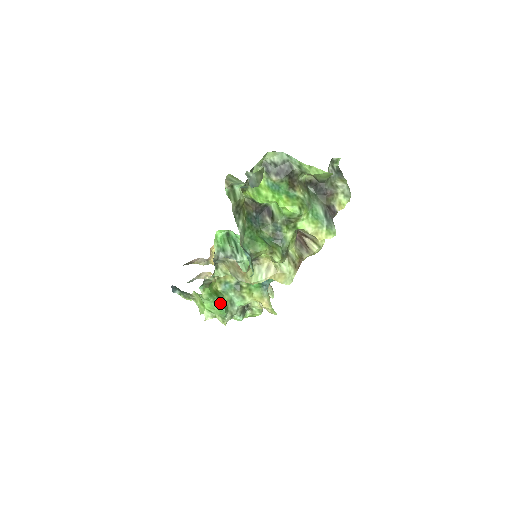
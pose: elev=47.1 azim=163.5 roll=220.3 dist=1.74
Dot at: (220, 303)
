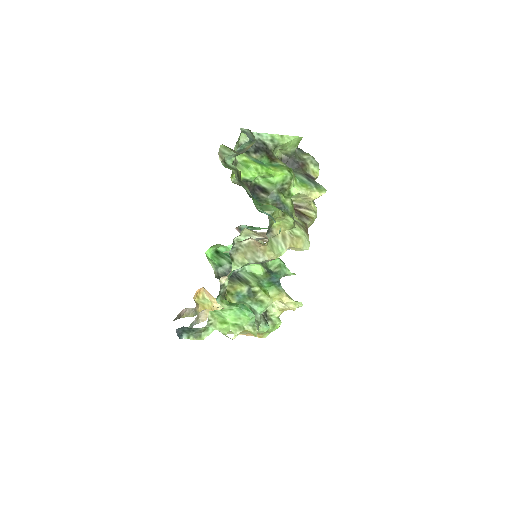
Dot at: (245, 307)
